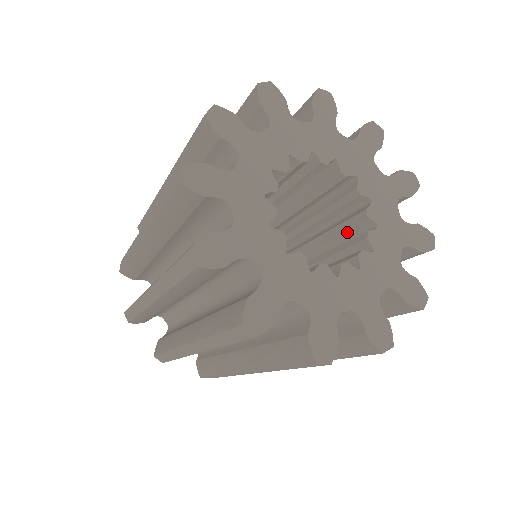
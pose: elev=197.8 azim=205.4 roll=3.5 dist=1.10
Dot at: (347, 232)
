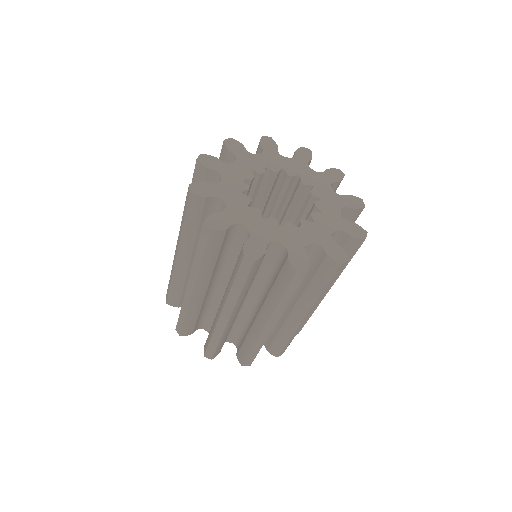
Dot at: (306, 213)
